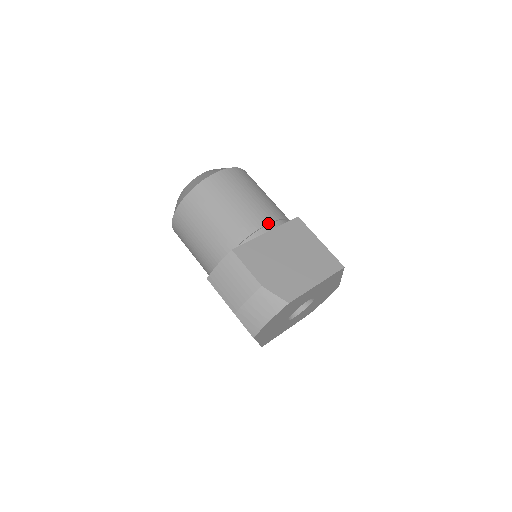
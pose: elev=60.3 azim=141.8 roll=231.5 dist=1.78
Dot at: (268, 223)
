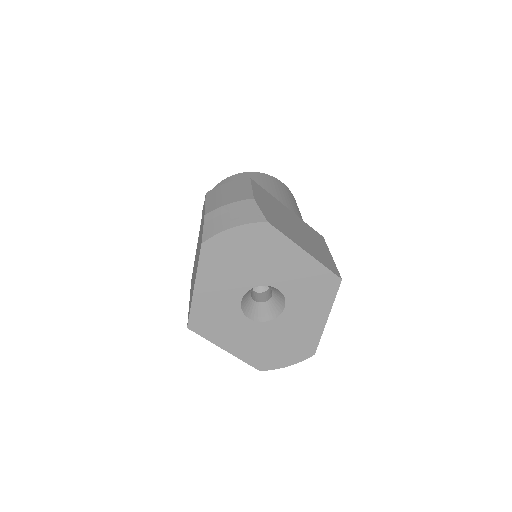
Dot at: occluded
